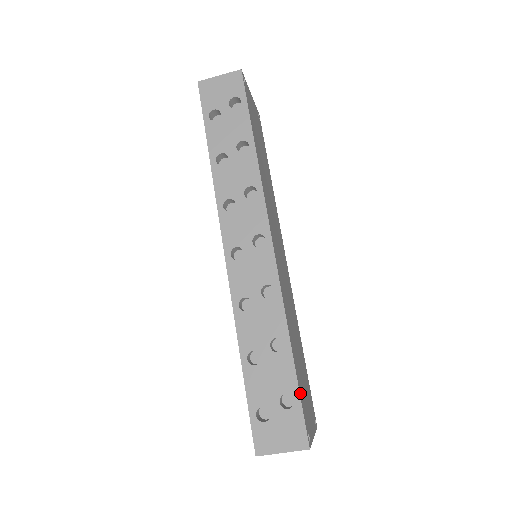
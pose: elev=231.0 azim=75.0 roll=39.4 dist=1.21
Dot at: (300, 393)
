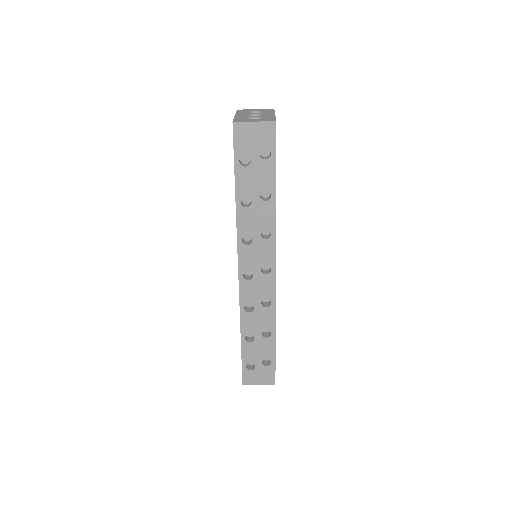
Dot at: (275, 358)
